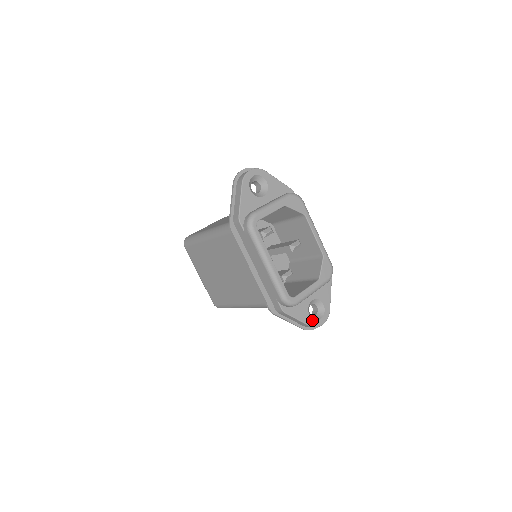
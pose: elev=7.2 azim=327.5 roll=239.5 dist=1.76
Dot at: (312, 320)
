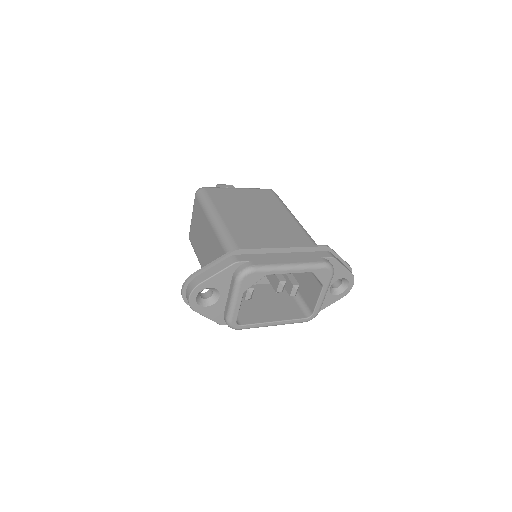
Dot at: (341, 294)
